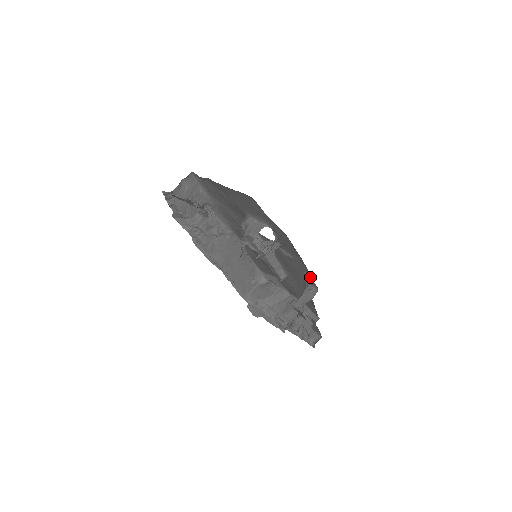
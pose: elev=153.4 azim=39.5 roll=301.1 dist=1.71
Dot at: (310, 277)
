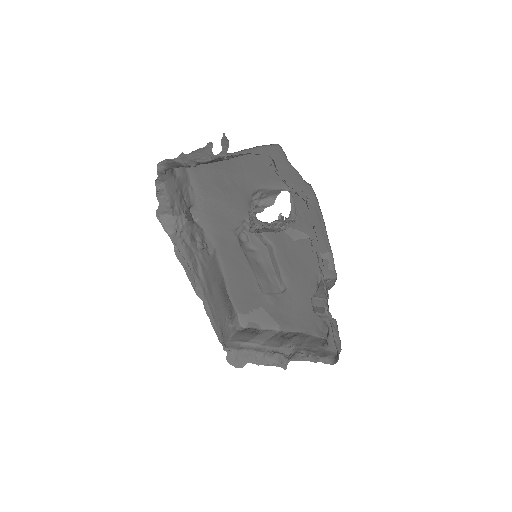
Dot at: (328, 259)
